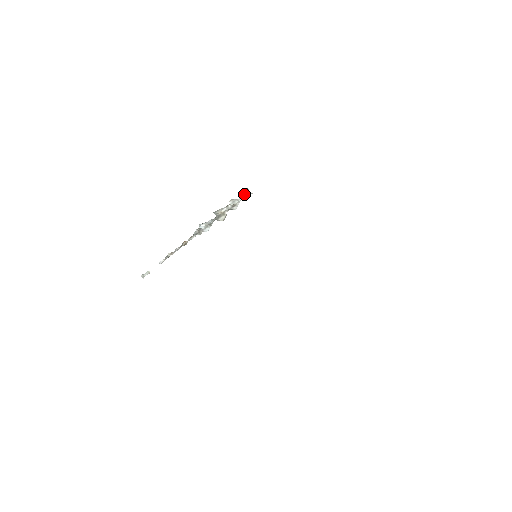
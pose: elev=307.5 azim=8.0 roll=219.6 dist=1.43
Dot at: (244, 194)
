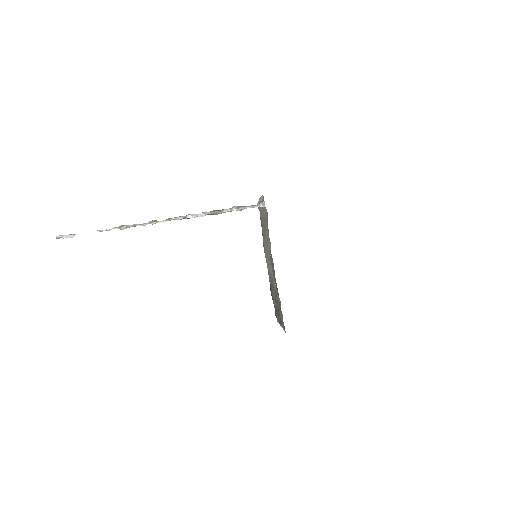
Dot at: (256, 206)
